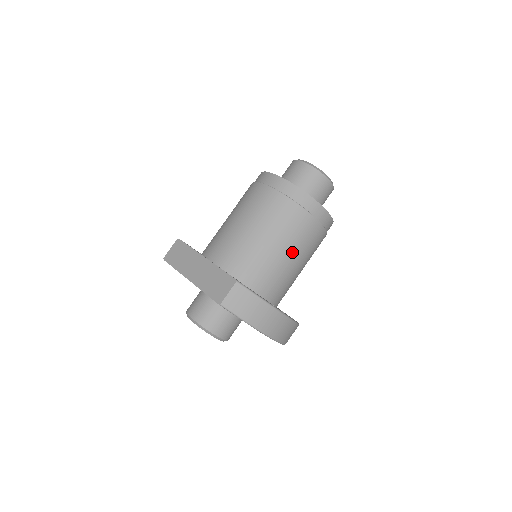
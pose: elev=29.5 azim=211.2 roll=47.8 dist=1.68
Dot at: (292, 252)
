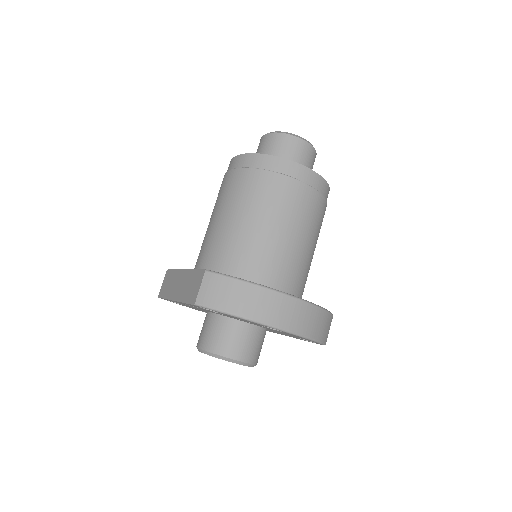
Dot at: (277, 224)
